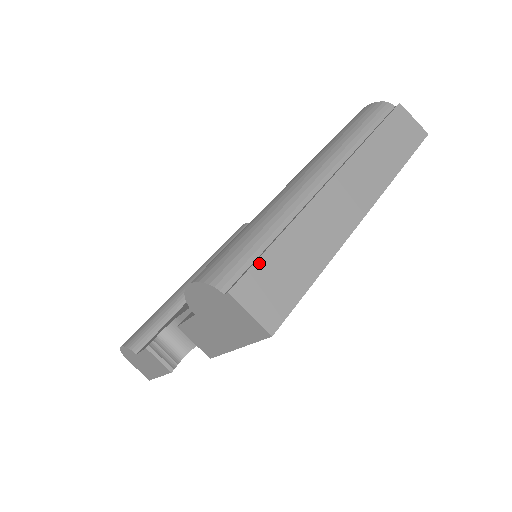
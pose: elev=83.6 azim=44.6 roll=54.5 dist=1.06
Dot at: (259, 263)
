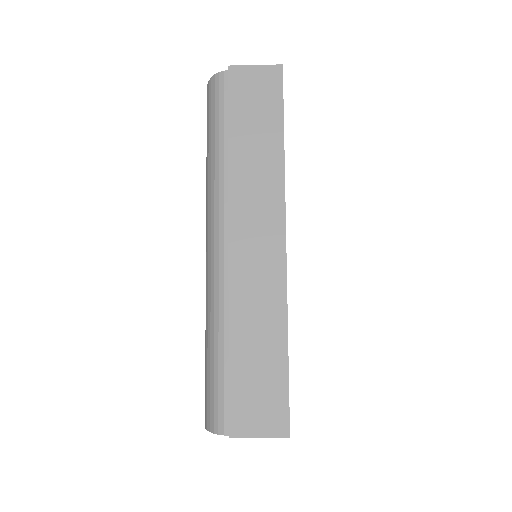
Dot at: (232, 389)
